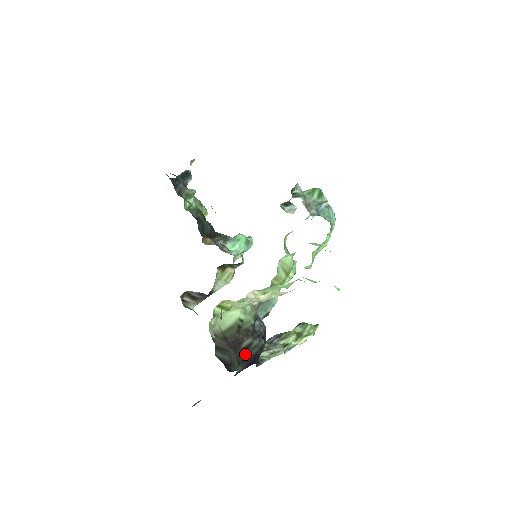
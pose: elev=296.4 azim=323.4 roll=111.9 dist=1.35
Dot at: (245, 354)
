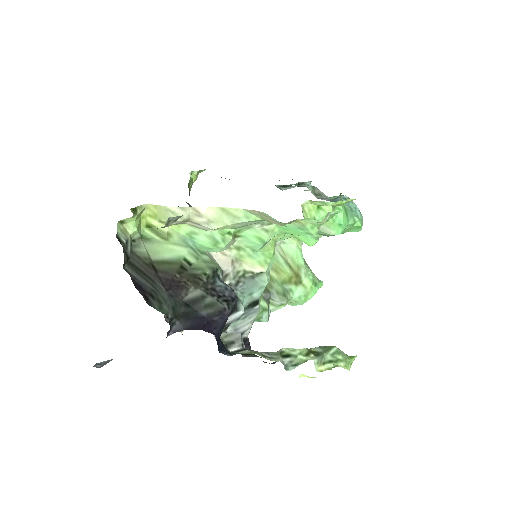
Dot at: (191, 310)
